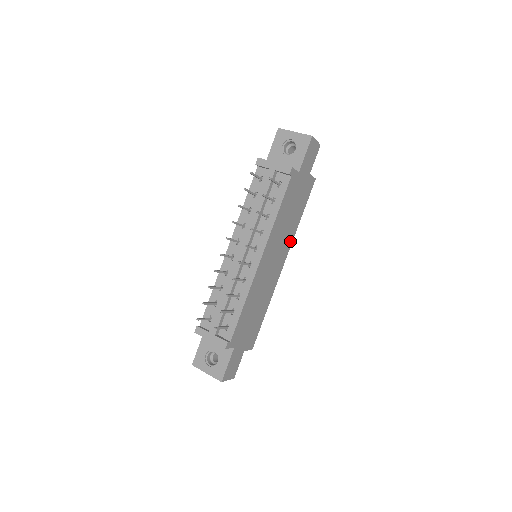
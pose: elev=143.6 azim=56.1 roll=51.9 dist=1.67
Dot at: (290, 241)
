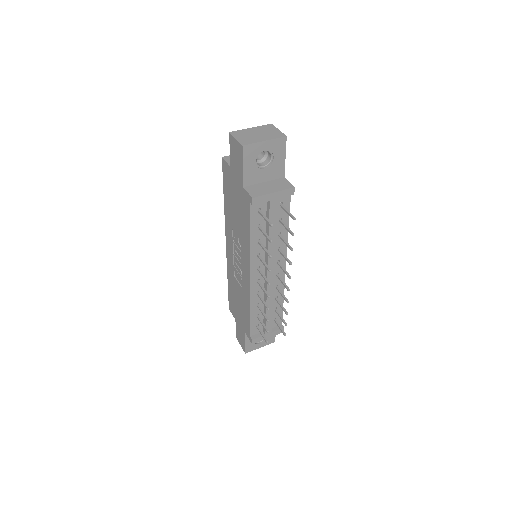
Dot at: occluded
